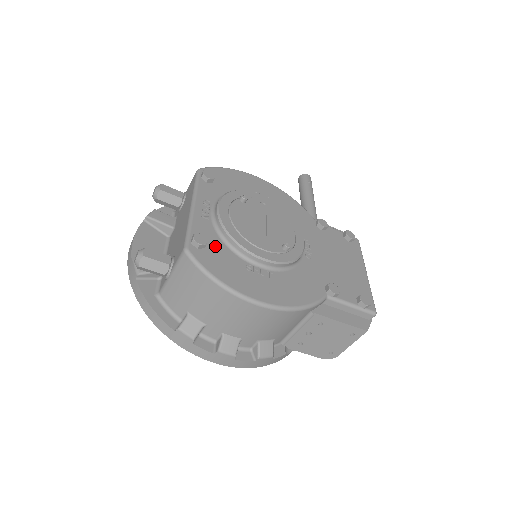
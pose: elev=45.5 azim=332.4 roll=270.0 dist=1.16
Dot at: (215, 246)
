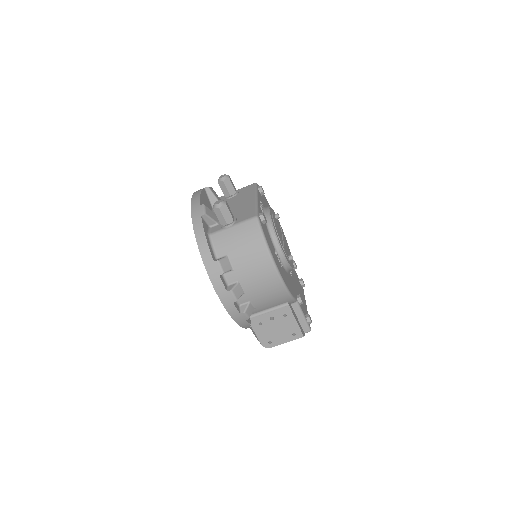
Dot at: (266, 228)
